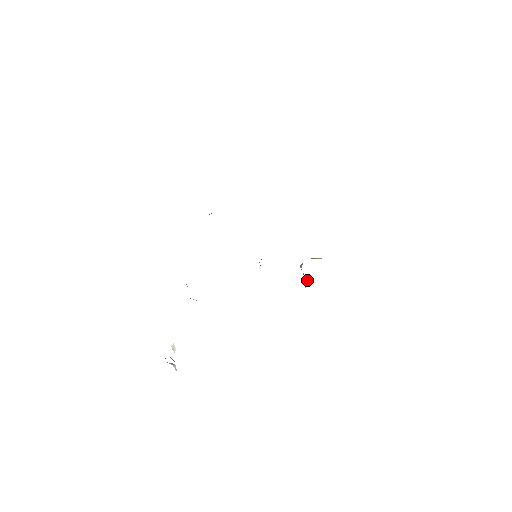
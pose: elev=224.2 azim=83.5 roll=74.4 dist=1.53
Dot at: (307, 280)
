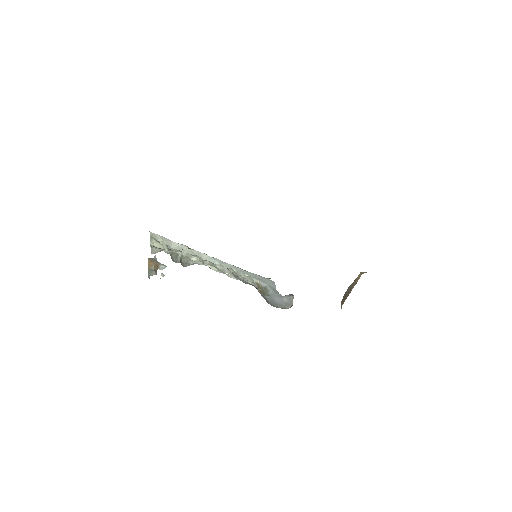
Dot at: occluded
